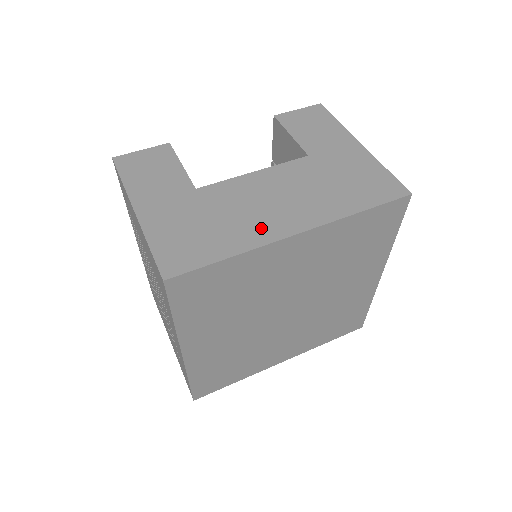
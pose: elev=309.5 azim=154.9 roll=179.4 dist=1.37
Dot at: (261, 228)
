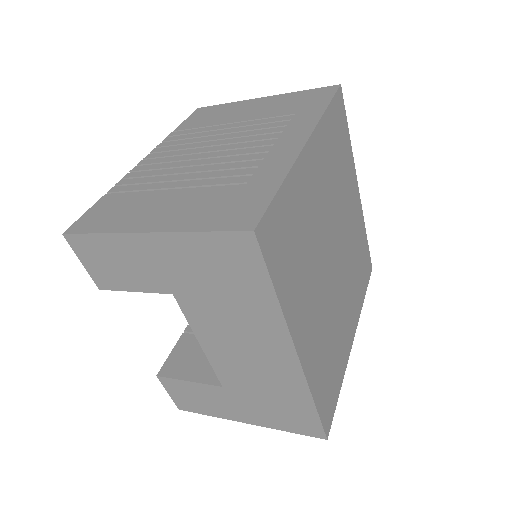
Dot at: occluded
